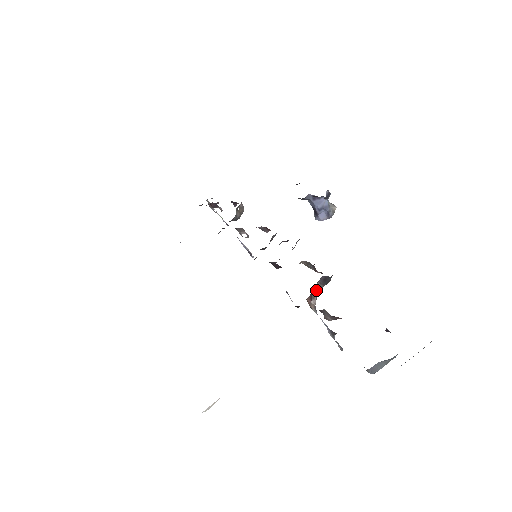
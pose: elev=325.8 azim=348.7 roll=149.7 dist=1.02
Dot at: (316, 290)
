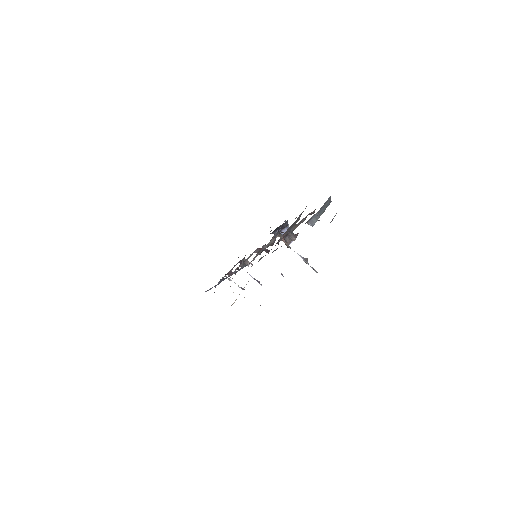
Dot at: (288, 241)
